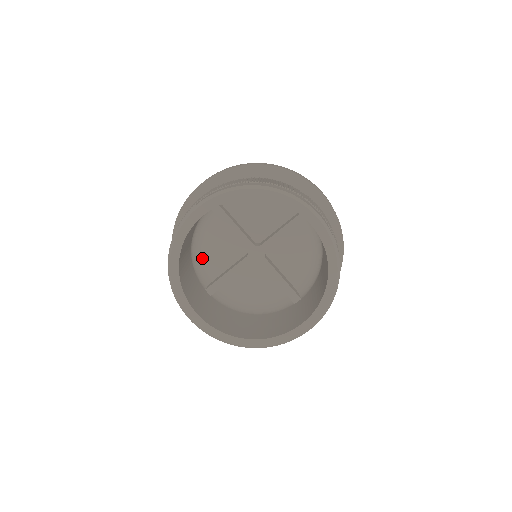
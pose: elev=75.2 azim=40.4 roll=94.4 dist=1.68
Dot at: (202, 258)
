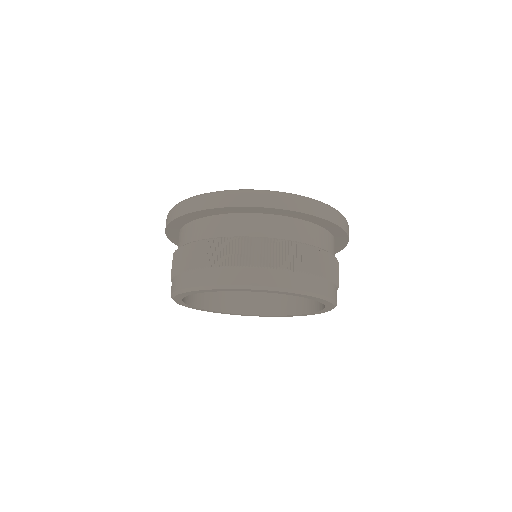
Dot at: occluded
